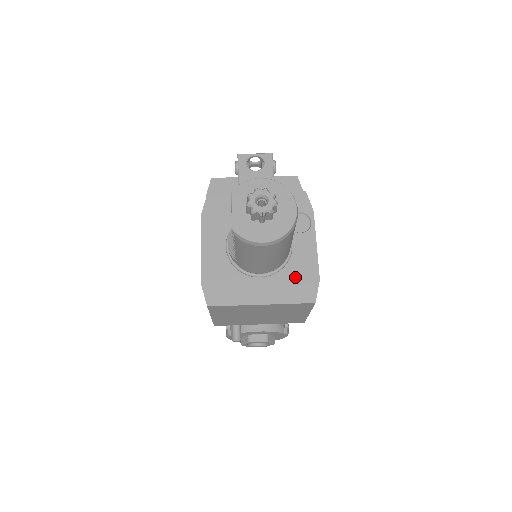
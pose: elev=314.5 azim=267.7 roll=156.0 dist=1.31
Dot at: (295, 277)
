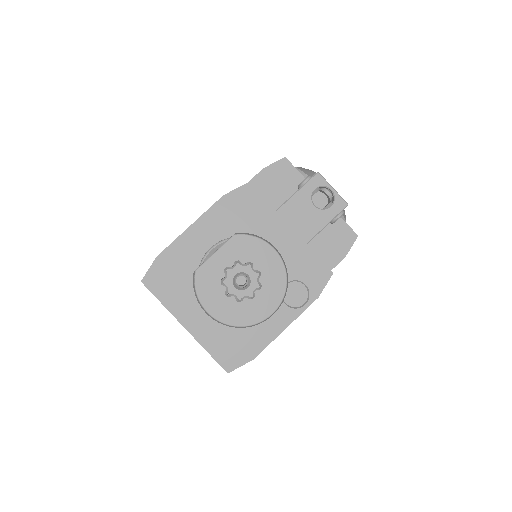
Dot at: (237, 335)
